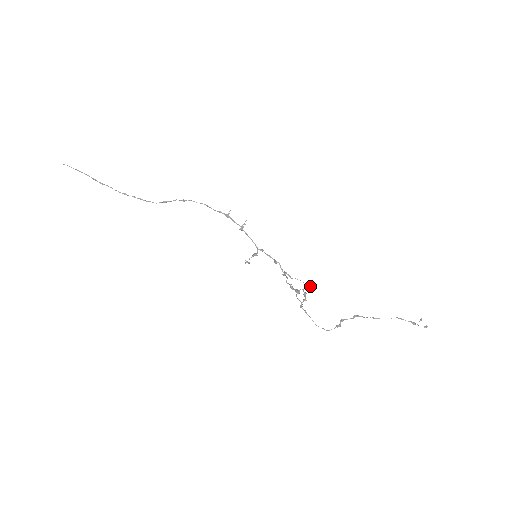
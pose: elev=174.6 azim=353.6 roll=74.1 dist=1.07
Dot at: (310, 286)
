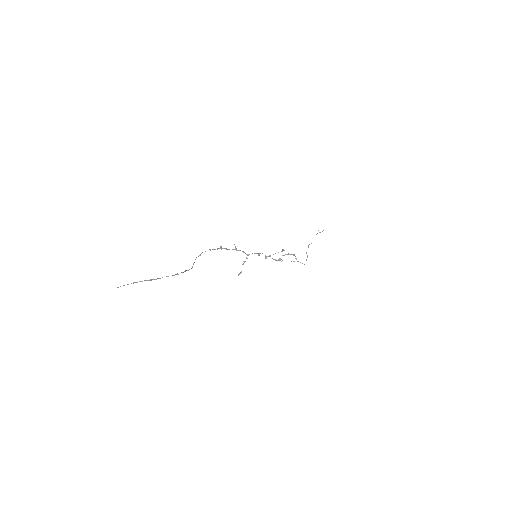
Dot at: occluded
